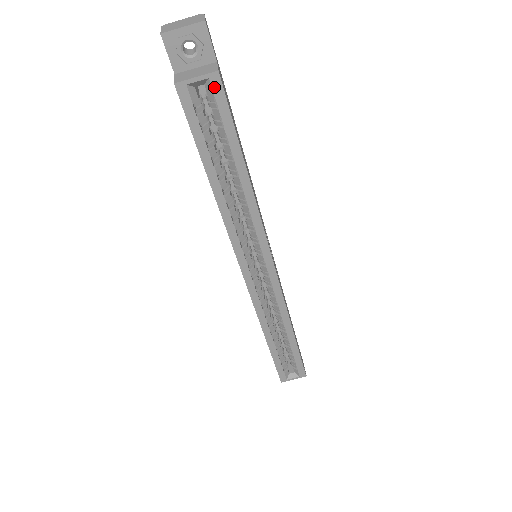
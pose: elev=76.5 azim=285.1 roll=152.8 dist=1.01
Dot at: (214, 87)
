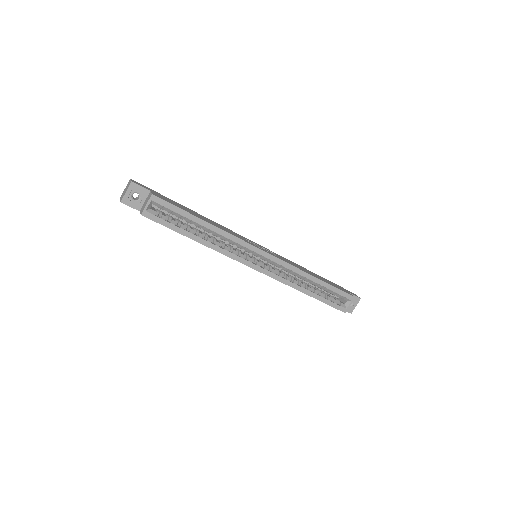
Dot at: (157, 201)
